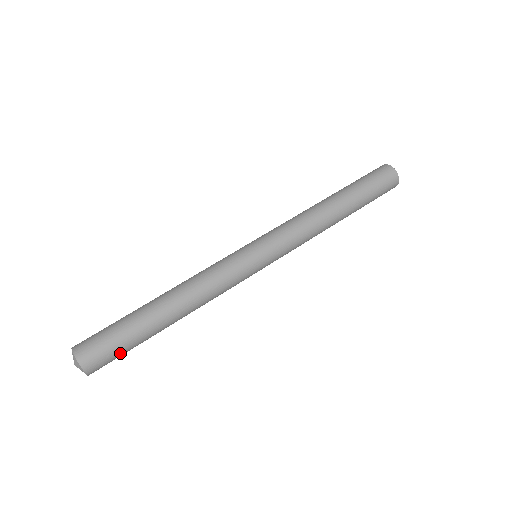
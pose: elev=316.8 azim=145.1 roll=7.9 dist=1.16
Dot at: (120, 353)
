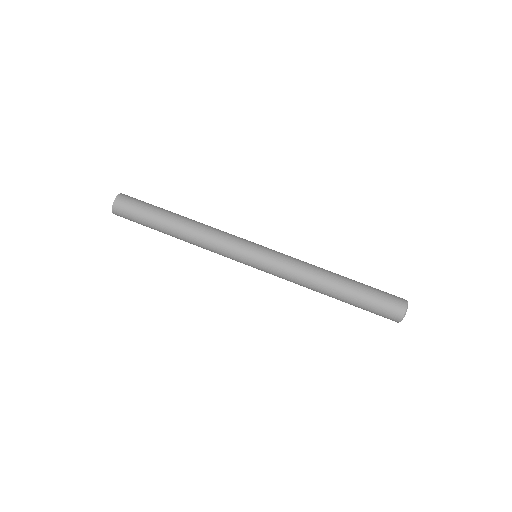
Dot at: (135, 217)
